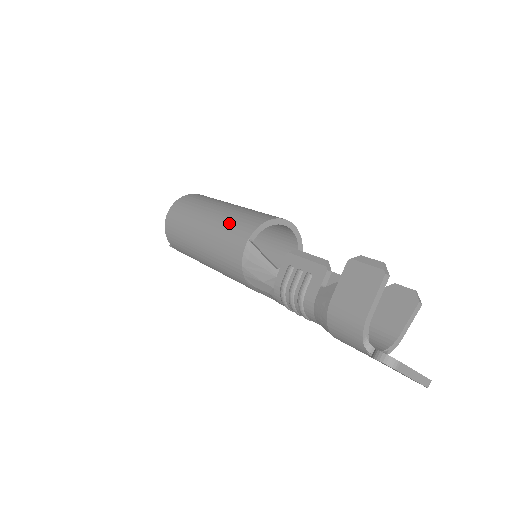
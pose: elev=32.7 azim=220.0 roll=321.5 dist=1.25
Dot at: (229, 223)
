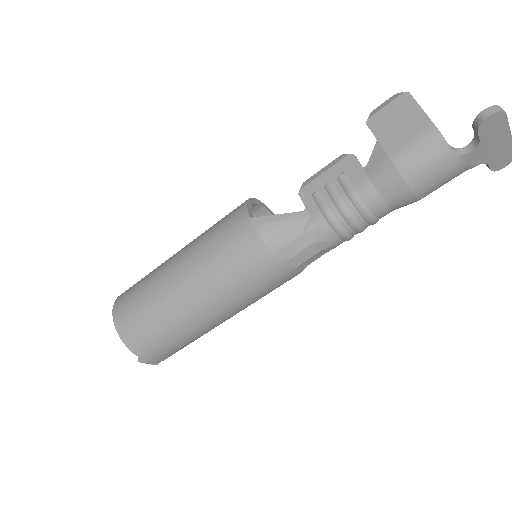
Dot at: (209, 238)
